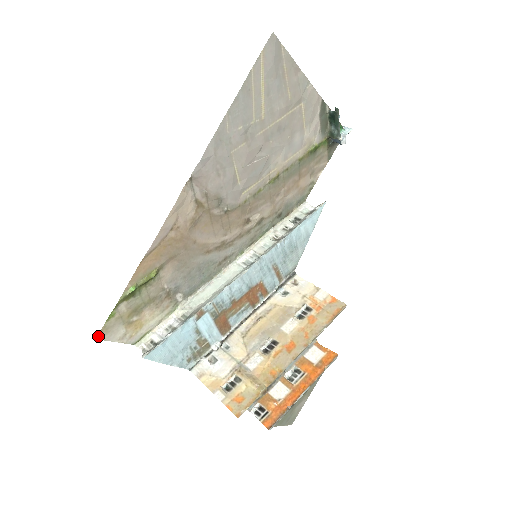
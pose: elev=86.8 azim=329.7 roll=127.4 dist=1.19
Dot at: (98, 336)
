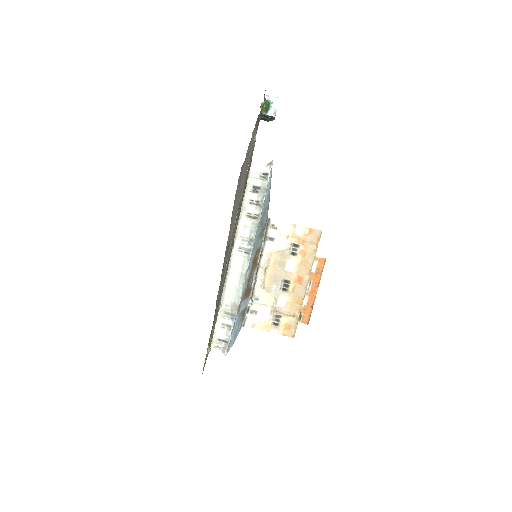
Dot at: occluded
